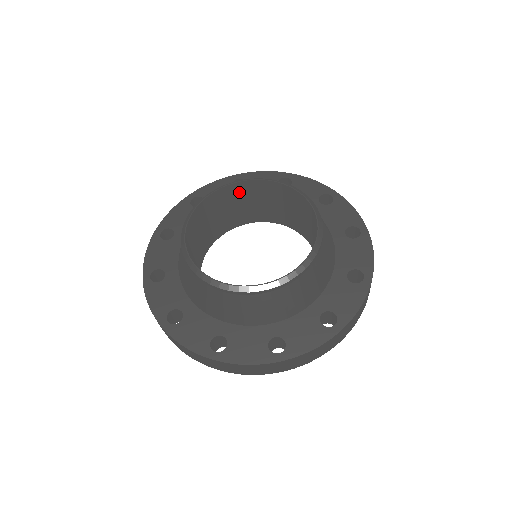
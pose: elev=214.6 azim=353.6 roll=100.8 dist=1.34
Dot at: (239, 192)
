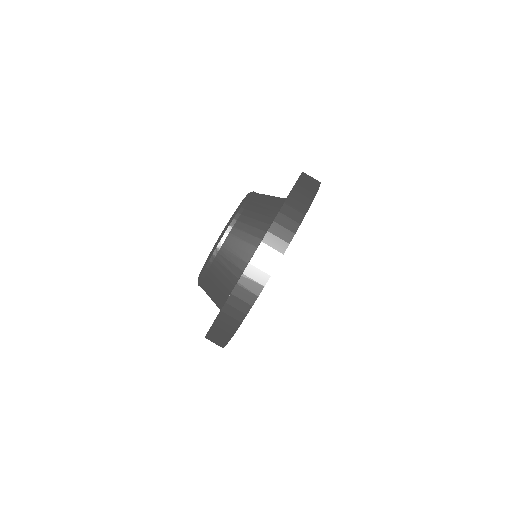
Dot at: occluded
